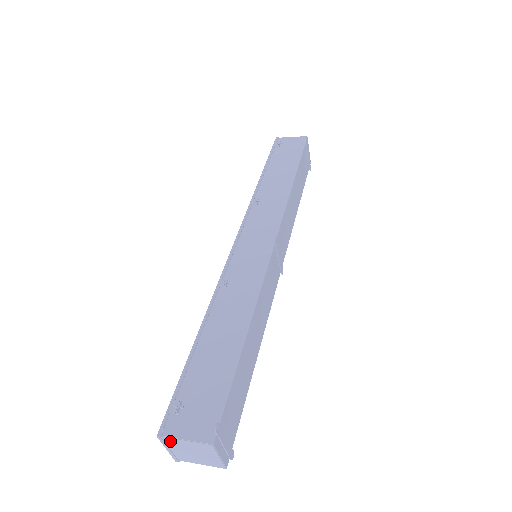
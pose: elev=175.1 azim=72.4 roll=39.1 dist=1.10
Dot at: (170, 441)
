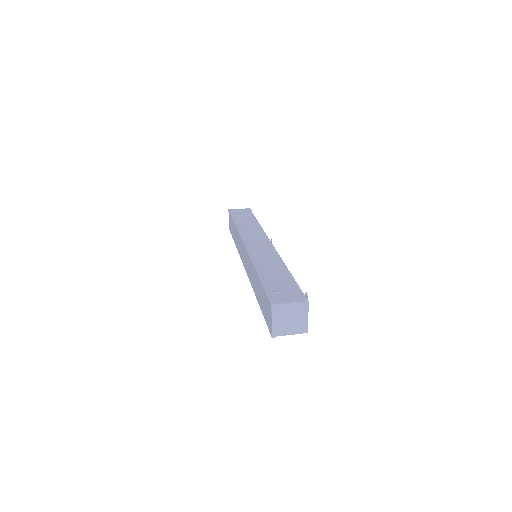
Dot at: (279, 309)
